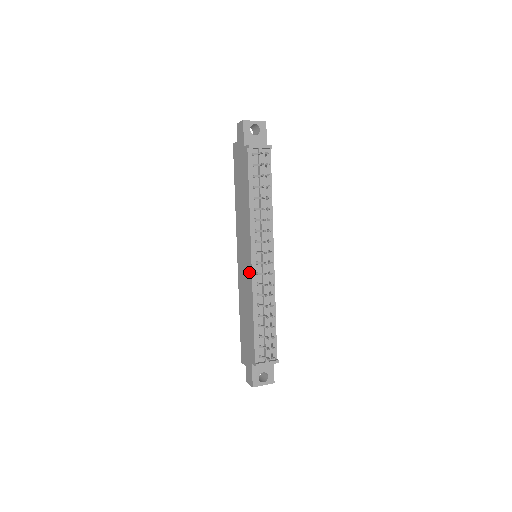
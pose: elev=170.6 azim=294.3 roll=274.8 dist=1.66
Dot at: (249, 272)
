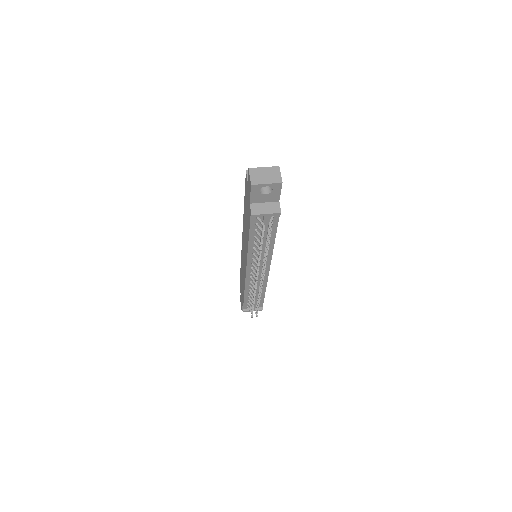
Dot at: occluded
